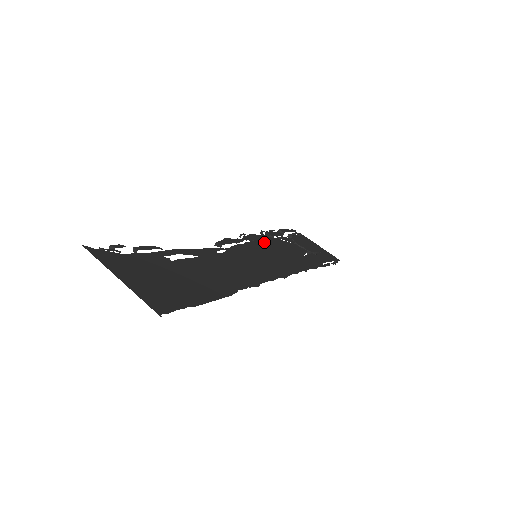
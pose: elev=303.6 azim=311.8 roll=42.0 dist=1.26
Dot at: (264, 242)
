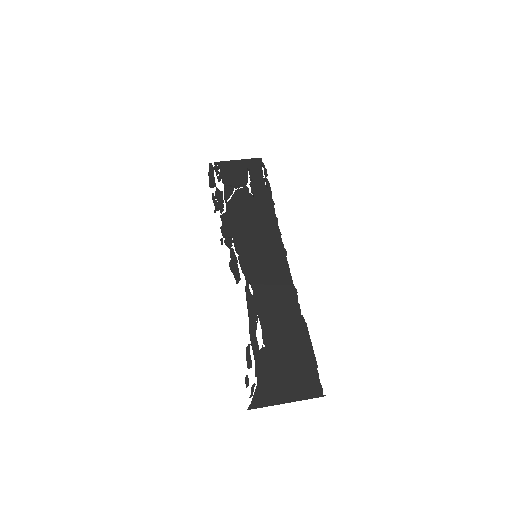
Dot at: (234, 227)
